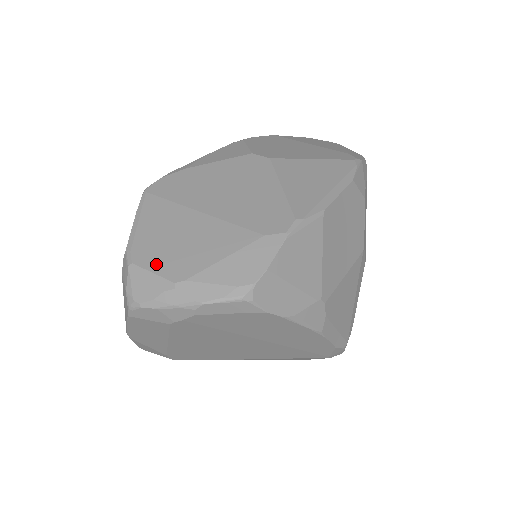
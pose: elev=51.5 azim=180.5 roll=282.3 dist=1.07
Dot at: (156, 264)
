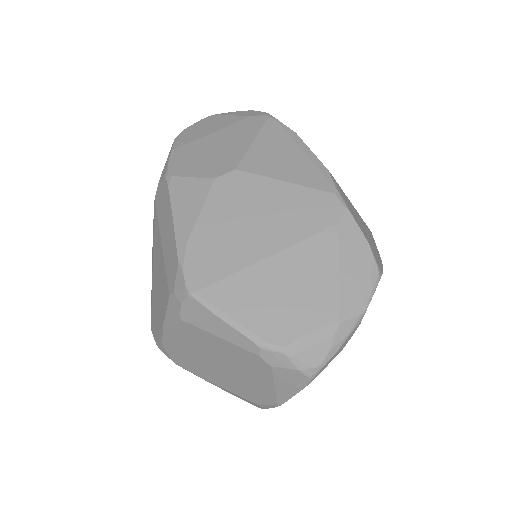
Dot at: (302, 326)
